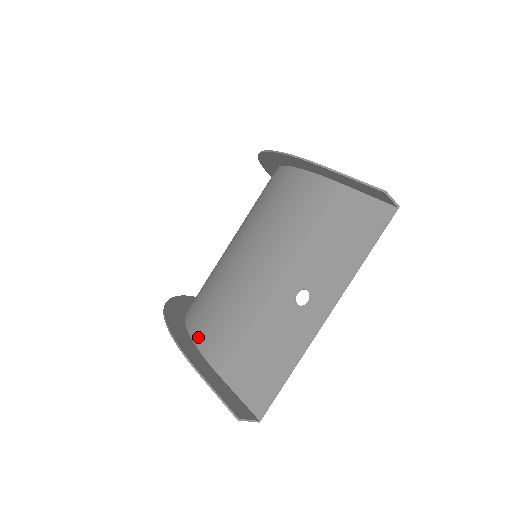
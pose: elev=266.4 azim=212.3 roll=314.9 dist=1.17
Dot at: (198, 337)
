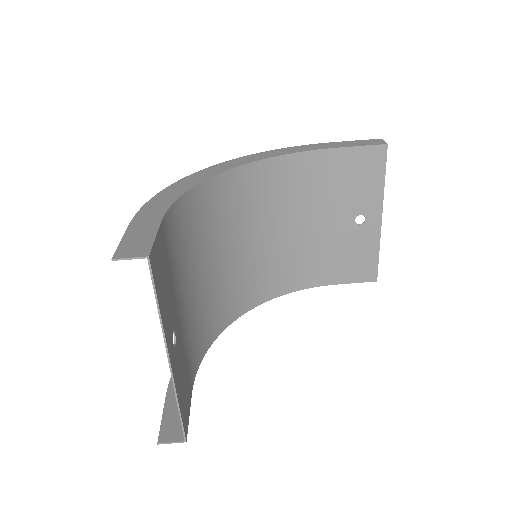
Dot at: (199, 355)
